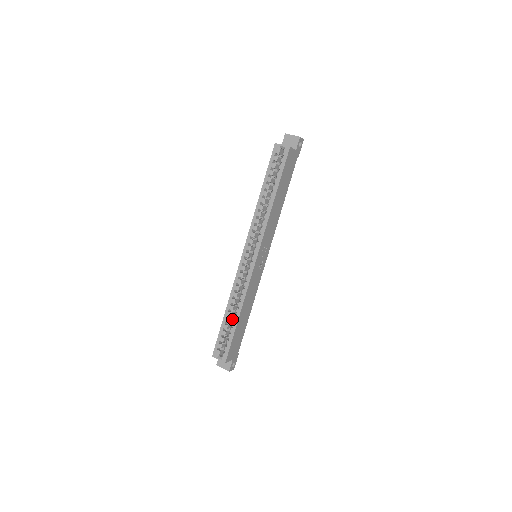
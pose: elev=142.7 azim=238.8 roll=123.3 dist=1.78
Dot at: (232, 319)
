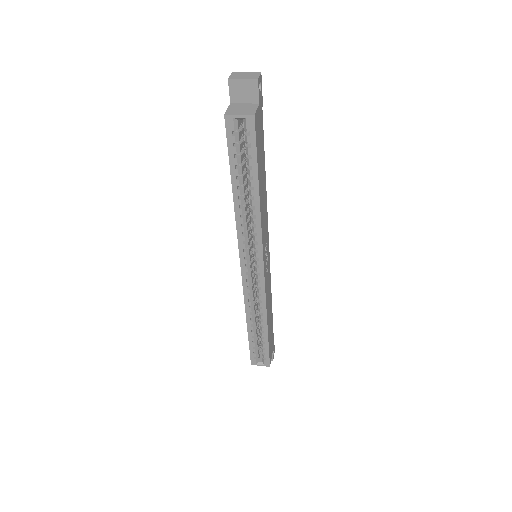
Dot at: (257, 326)
